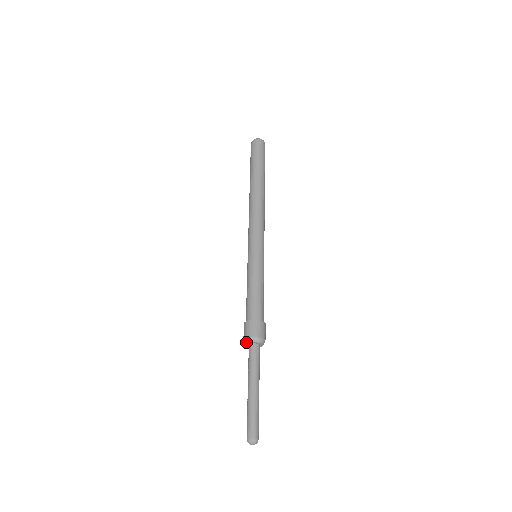
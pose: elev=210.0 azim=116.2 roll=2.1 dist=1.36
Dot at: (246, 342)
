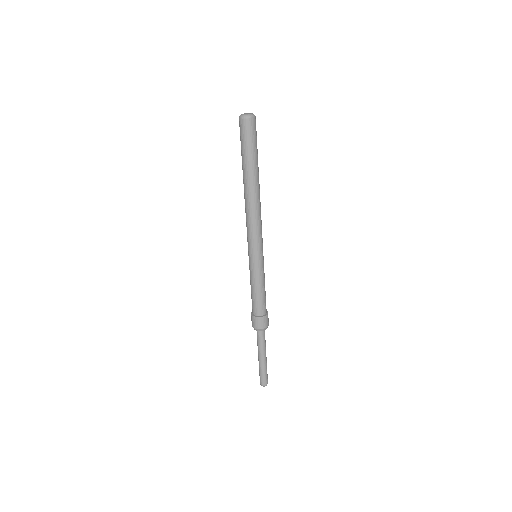
Dot at: occluded
